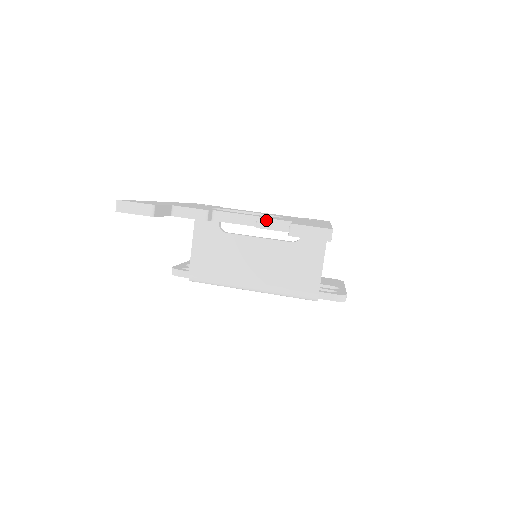
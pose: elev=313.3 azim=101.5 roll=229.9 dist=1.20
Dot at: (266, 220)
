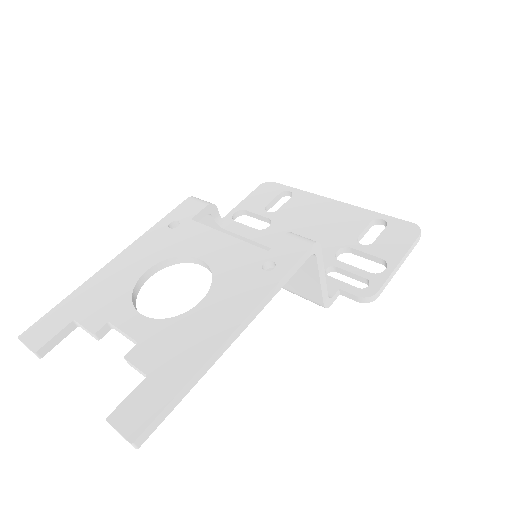
Dot at: (130, 363)
